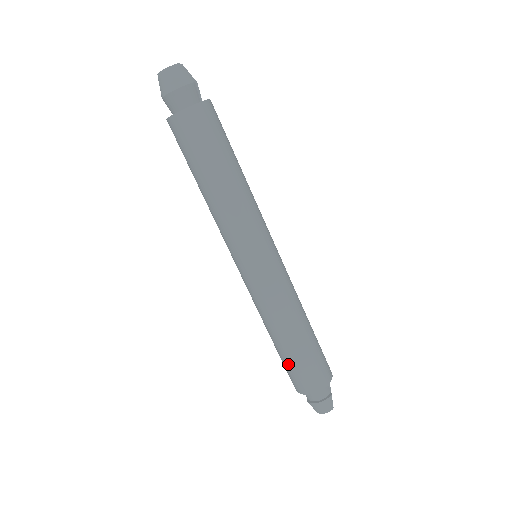
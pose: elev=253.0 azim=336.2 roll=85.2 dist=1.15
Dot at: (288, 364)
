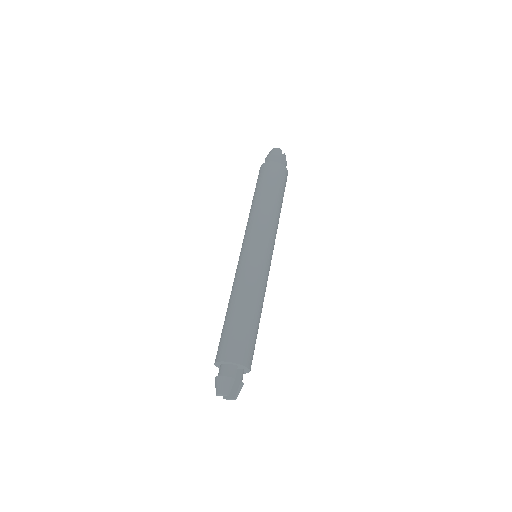
Dot at: (222, 332)
